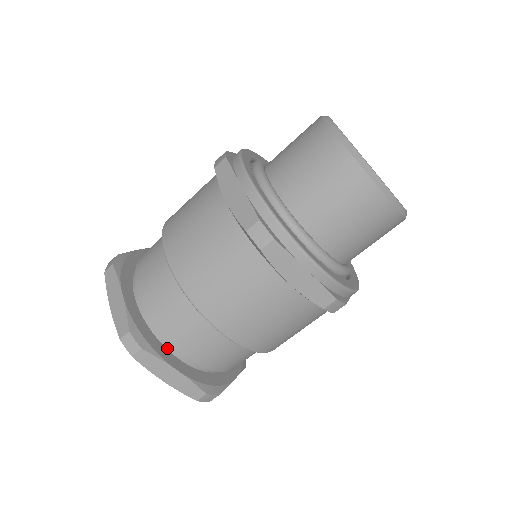
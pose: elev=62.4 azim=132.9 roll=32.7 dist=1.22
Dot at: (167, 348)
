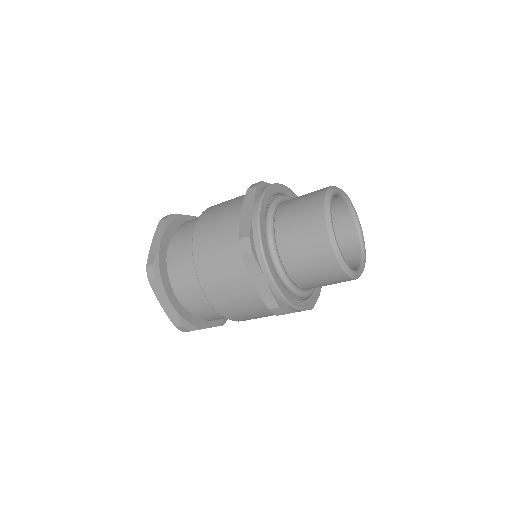
Dot at: occluded
